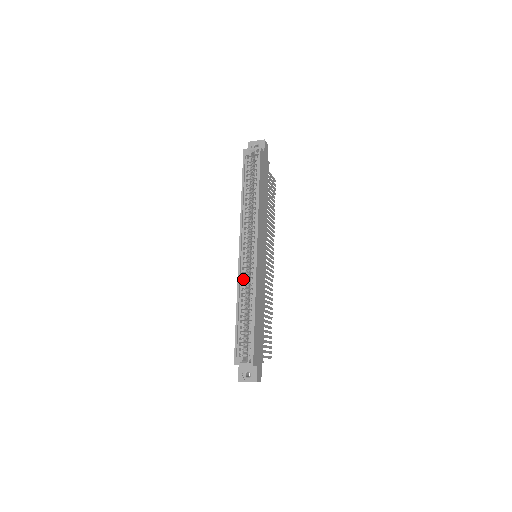
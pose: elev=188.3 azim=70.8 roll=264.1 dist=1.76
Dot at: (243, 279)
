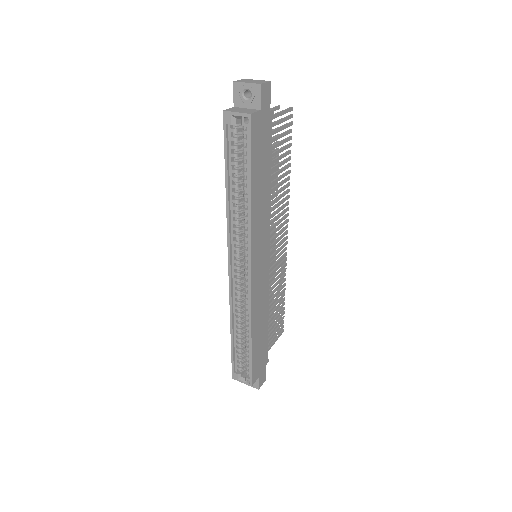
Dot at: occluded
